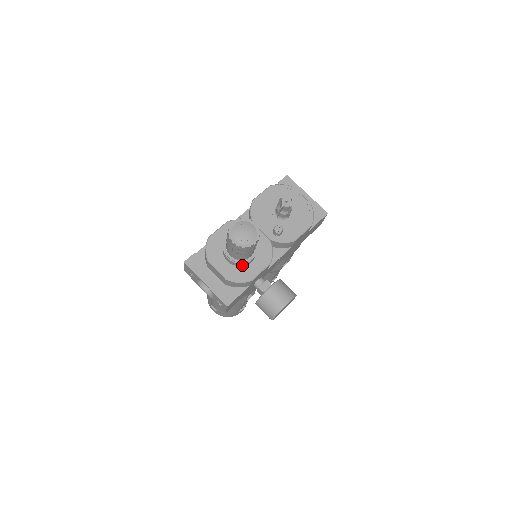
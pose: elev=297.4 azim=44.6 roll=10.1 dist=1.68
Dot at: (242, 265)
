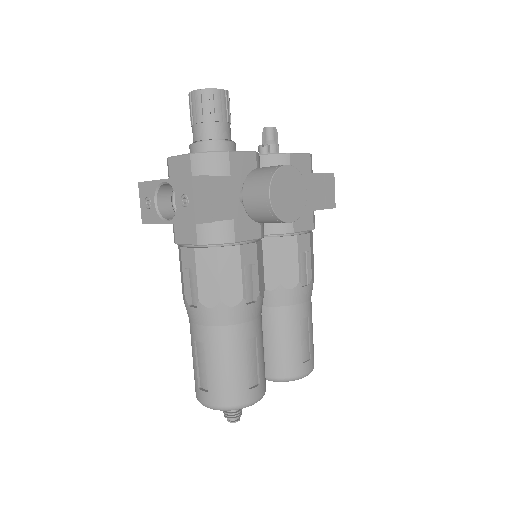
Dot at: (215, 150)
